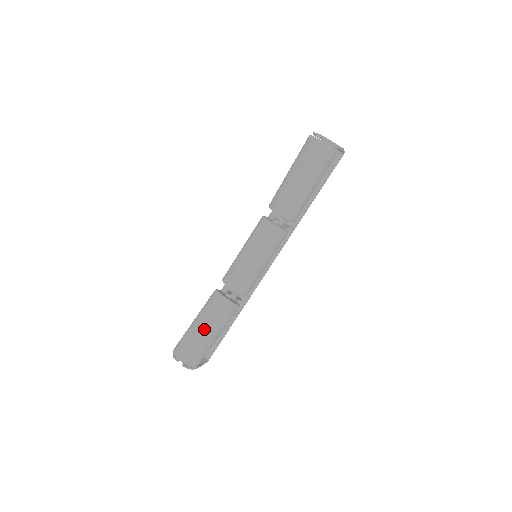
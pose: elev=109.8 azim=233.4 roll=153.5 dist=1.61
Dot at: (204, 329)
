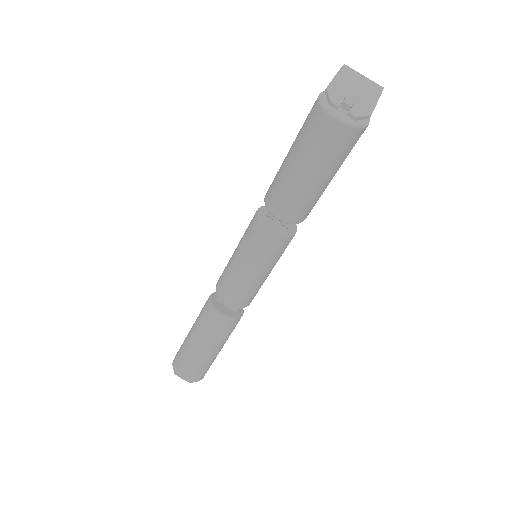
Dot at: (203, 349)
